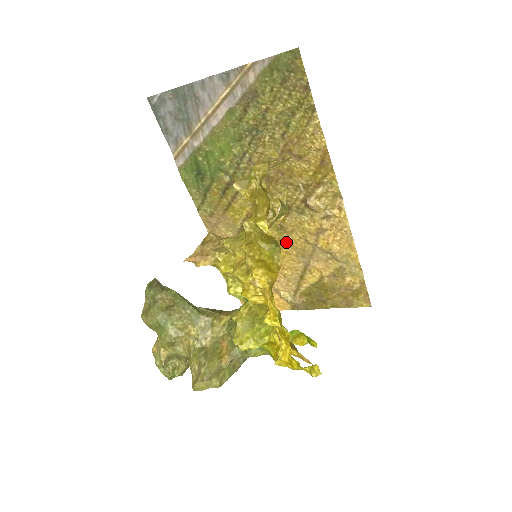
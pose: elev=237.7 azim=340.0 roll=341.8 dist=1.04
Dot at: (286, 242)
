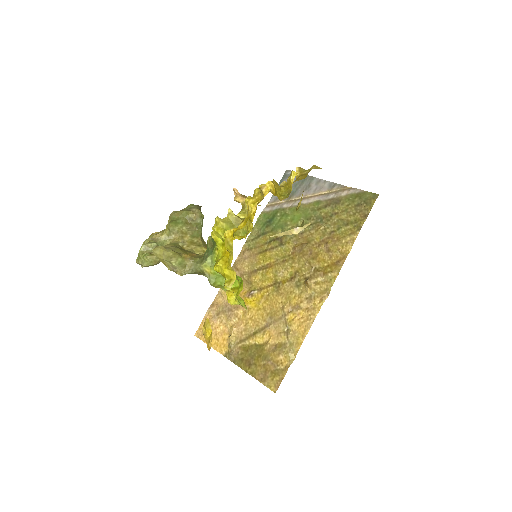
Dot at: (271, 299)
